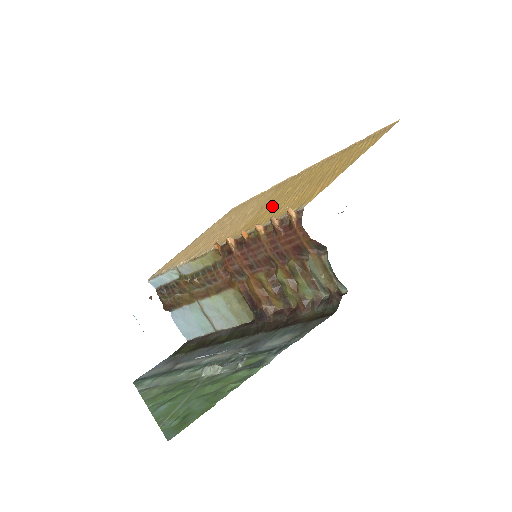
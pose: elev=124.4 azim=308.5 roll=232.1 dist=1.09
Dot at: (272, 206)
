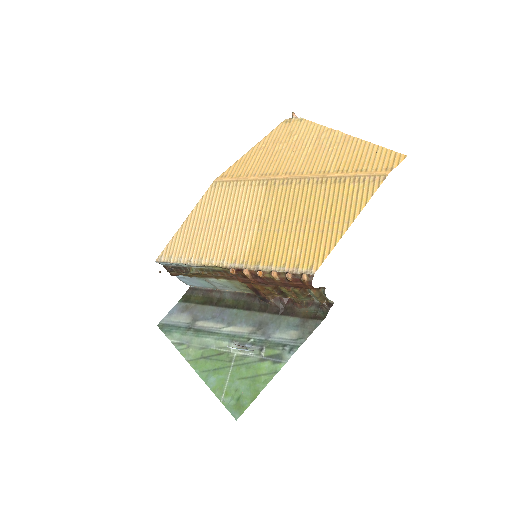
Dot at: (274, 234)
